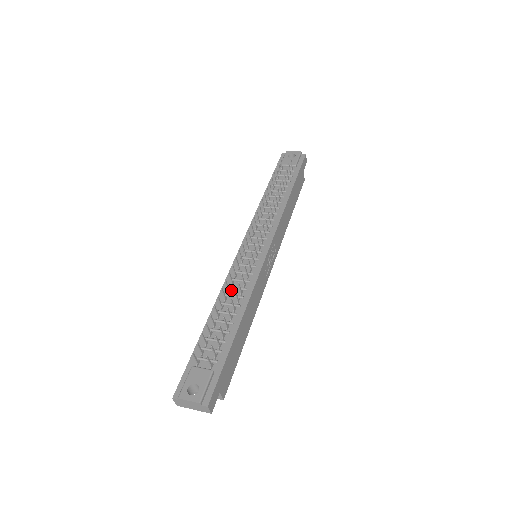
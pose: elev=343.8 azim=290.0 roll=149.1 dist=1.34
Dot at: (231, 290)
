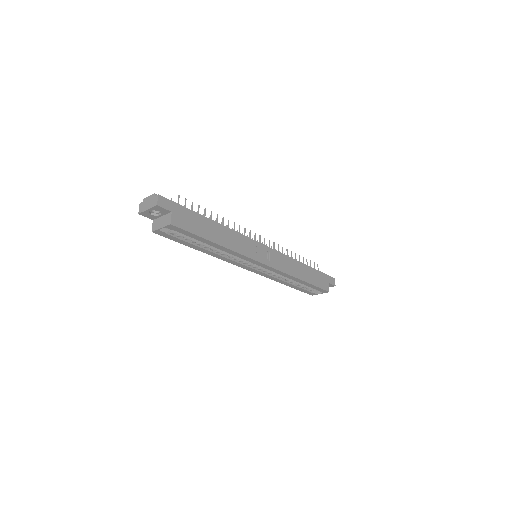
Dot at: occluded
